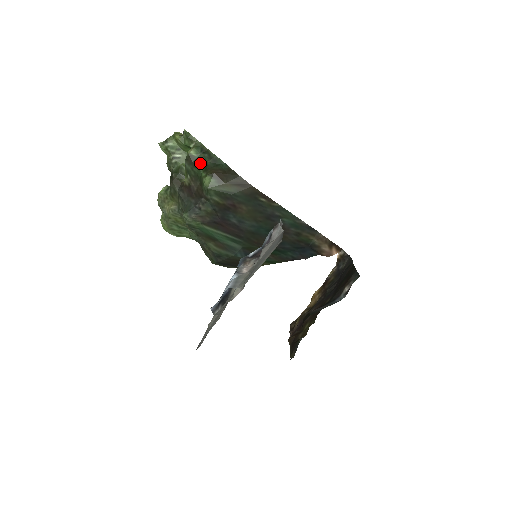
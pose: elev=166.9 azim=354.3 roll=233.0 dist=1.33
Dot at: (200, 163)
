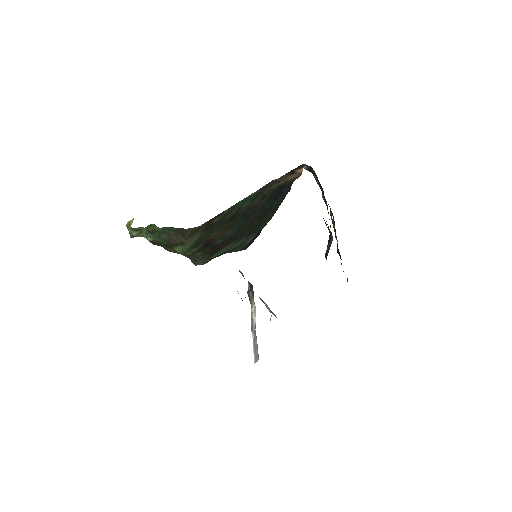
Dot at: (160, 241)
